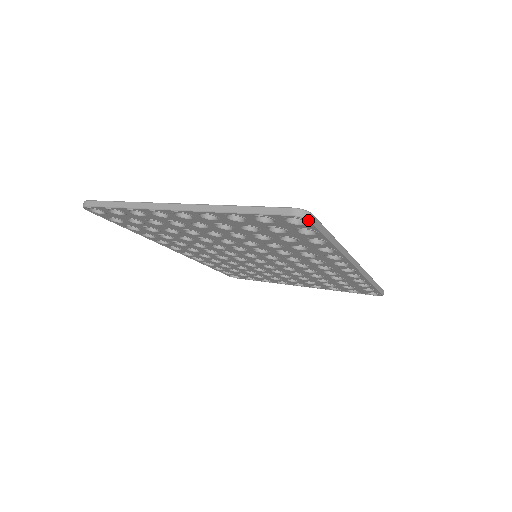
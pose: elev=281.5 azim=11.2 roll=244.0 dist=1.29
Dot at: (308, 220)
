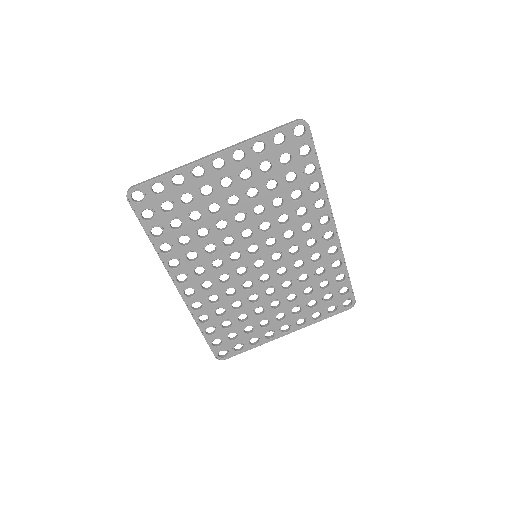
Dot at: (308, 124)
